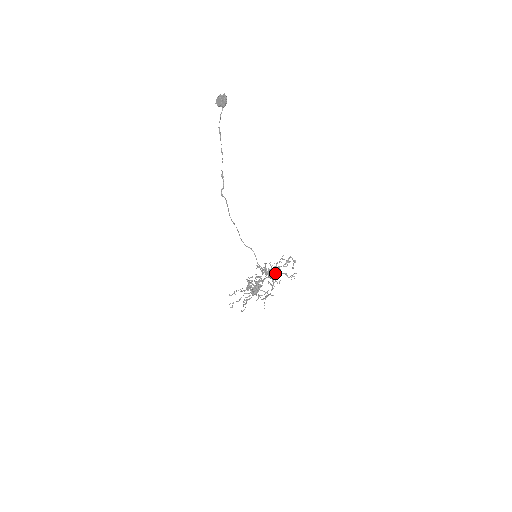
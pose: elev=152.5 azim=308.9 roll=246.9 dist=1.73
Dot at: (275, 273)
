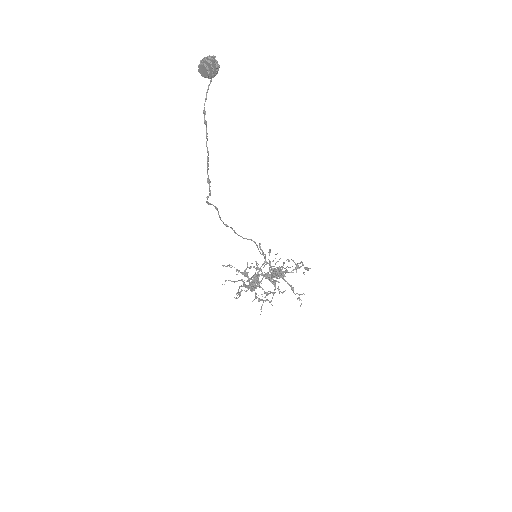
Dot at: (279, 277)
